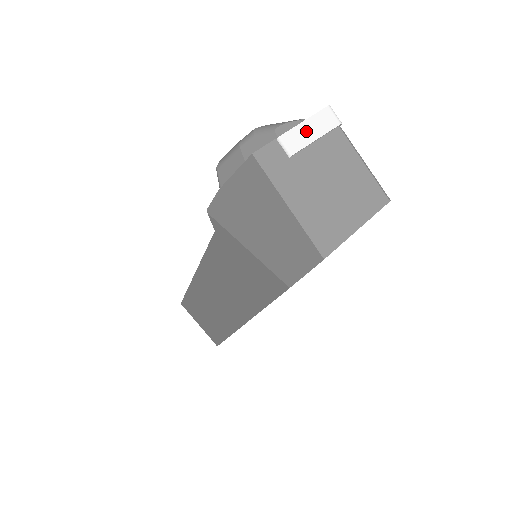
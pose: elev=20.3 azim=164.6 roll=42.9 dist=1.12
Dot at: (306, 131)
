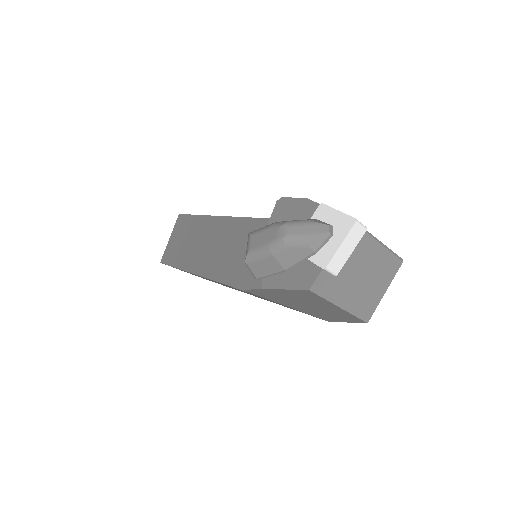
Dot at: (344, 251)
